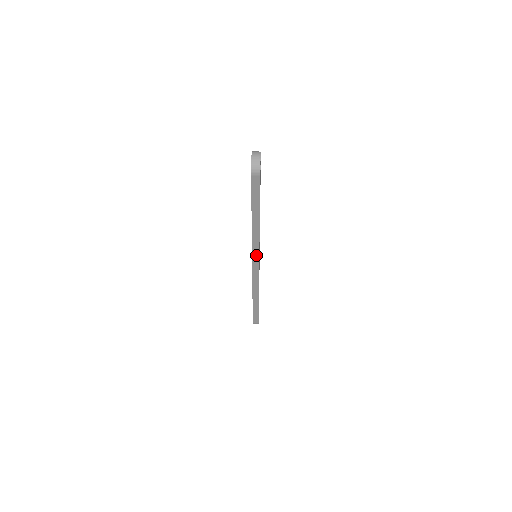
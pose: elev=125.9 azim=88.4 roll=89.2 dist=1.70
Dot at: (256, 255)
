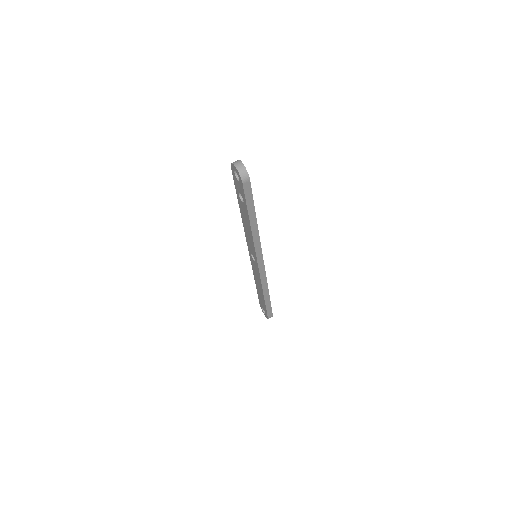
Dot at: (259, 254)
